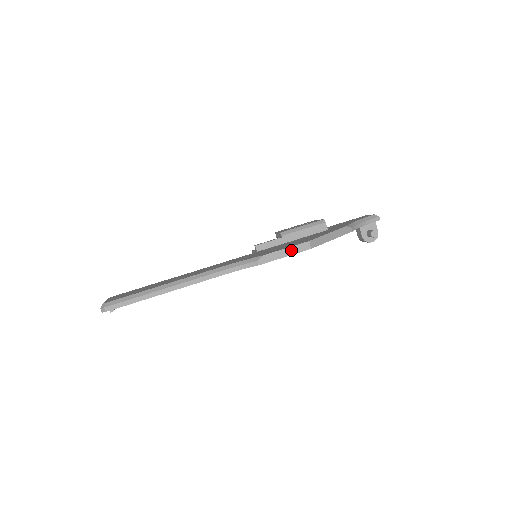
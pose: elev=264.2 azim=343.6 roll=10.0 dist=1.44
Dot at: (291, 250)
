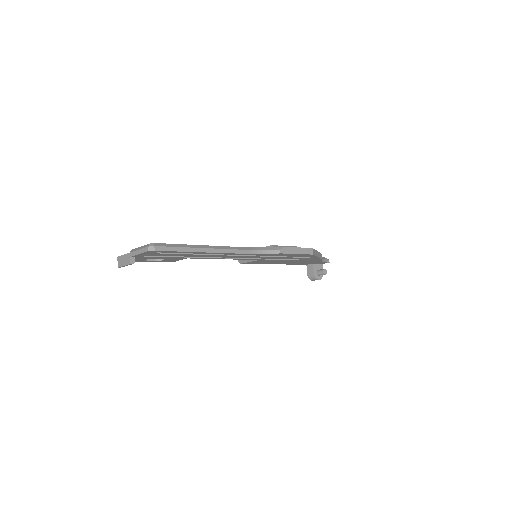
Dot at: (301, 250)
